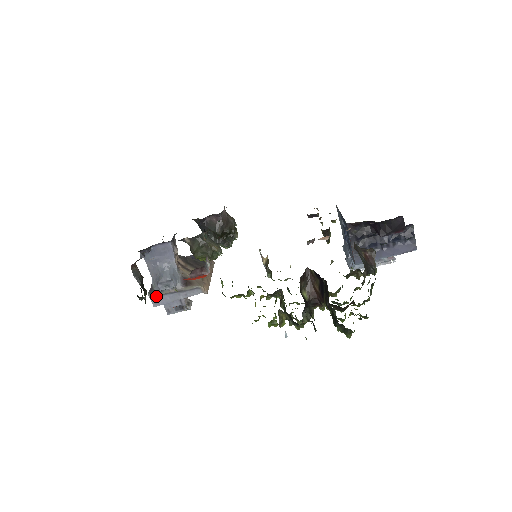
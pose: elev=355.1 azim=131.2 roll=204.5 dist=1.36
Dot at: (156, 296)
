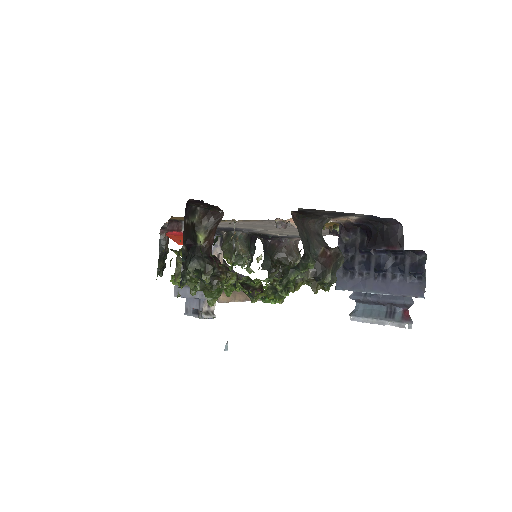
Dot at: occluded
